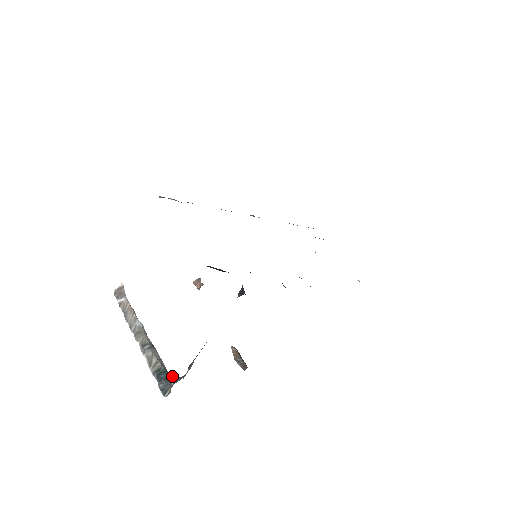
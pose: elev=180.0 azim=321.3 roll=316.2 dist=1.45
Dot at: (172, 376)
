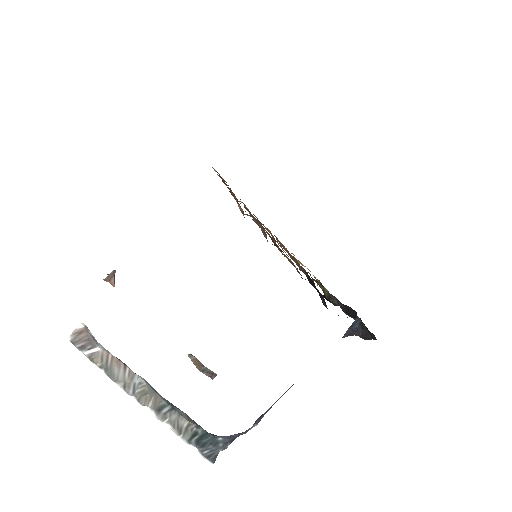
Dot at: (221, 436)
